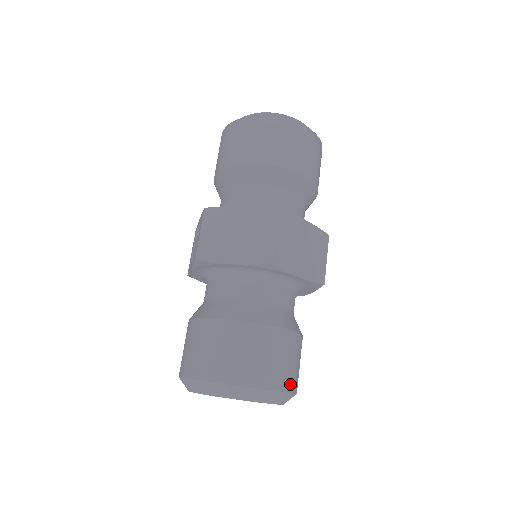
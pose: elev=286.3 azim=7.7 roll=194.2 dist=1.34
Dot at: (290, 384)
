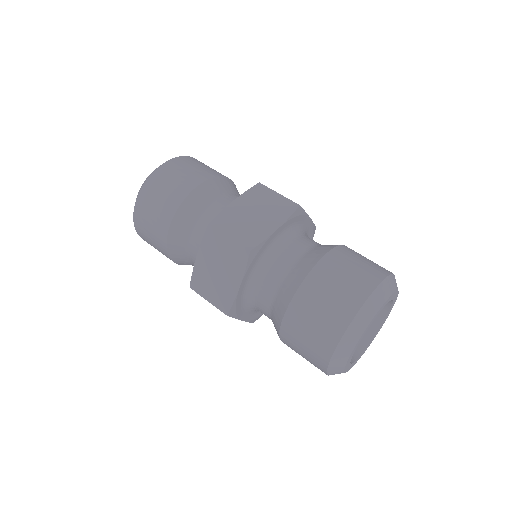
Dot at: (373, 279)
